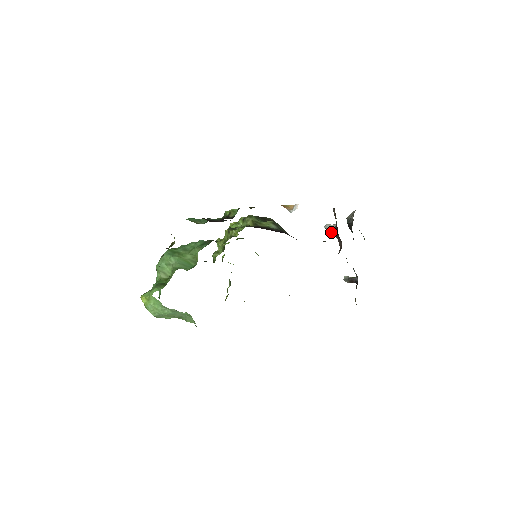
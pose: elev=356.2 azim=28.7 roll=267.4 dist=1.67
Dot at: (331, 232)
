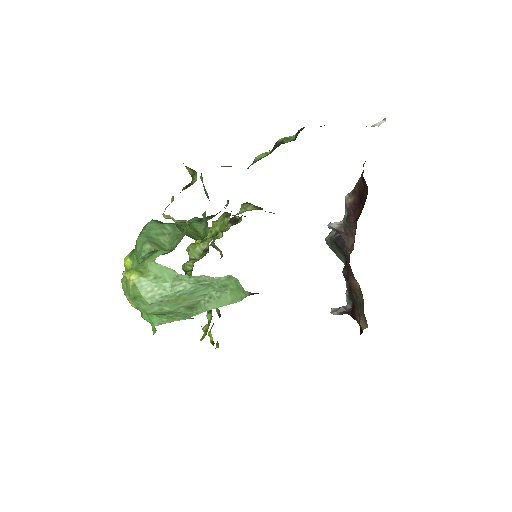
Dot at: (337, 231)
